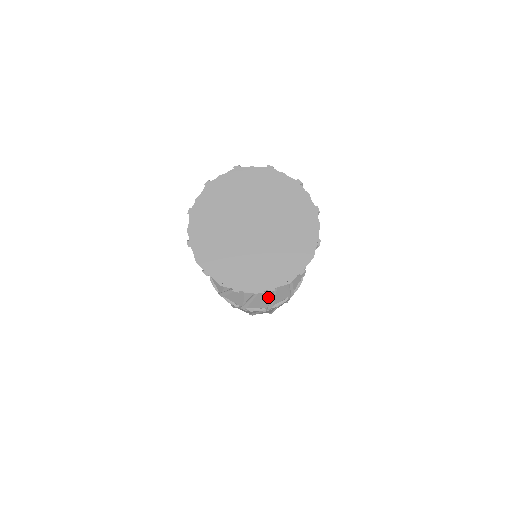
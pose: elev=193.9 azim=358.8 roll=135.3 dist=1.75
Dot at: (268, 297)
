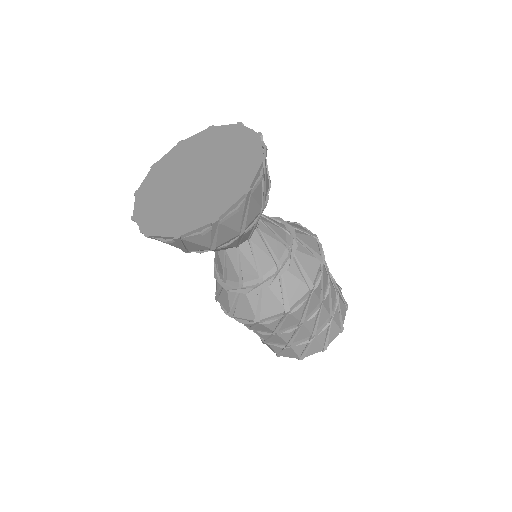
Dot at: (231, 300)
